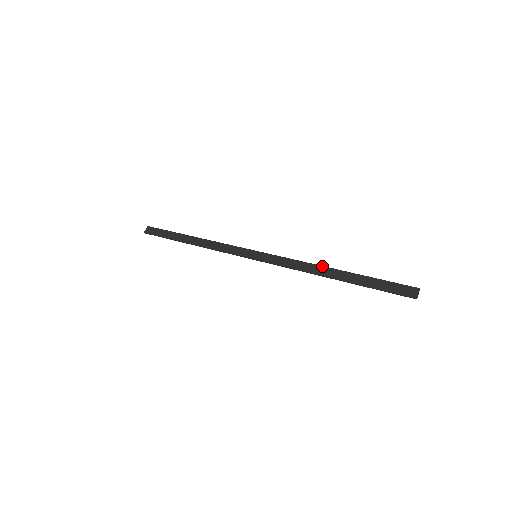
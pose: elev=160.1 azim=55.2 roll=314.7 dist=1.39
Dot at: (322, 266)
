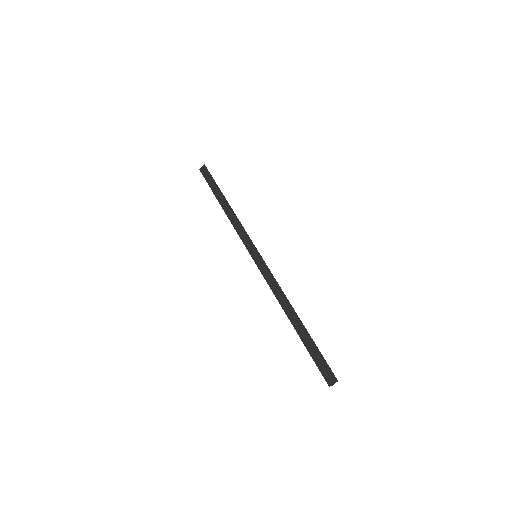
Dot at: (290, 304)
